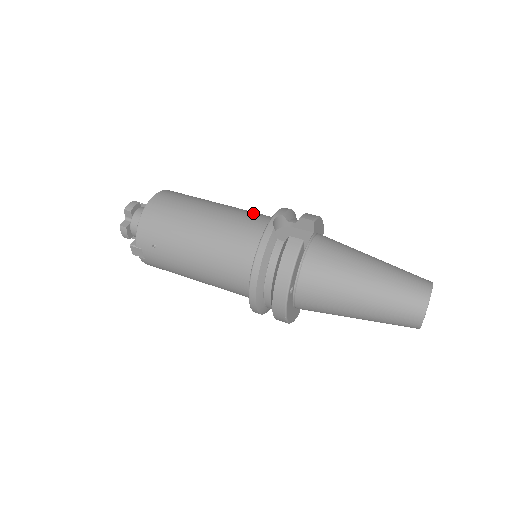
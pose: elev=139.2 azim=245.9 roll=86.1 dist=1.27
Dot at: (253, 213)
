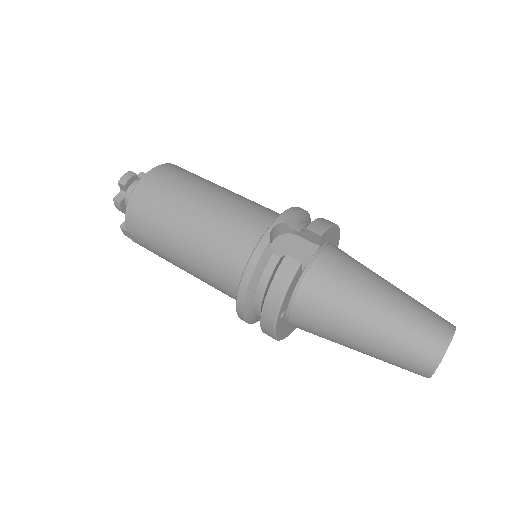
Dot at: (255, 209)
